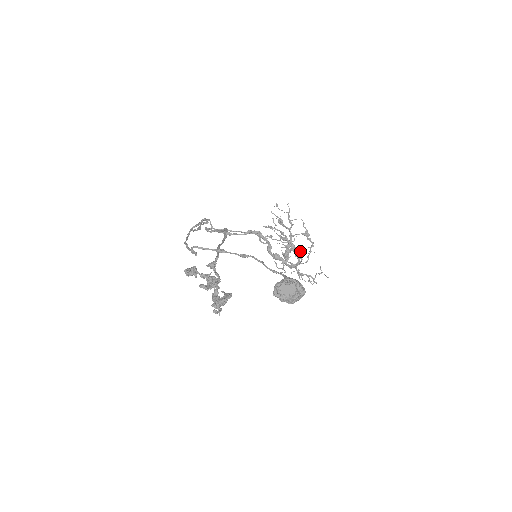
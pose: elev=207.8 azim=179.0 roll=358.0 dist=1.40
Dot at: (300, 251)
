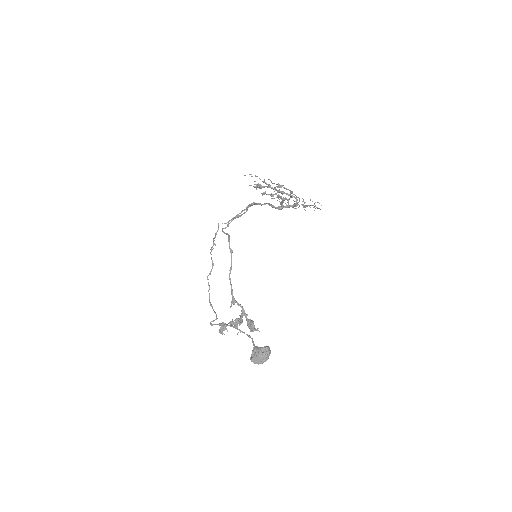
Dot at: occluded
